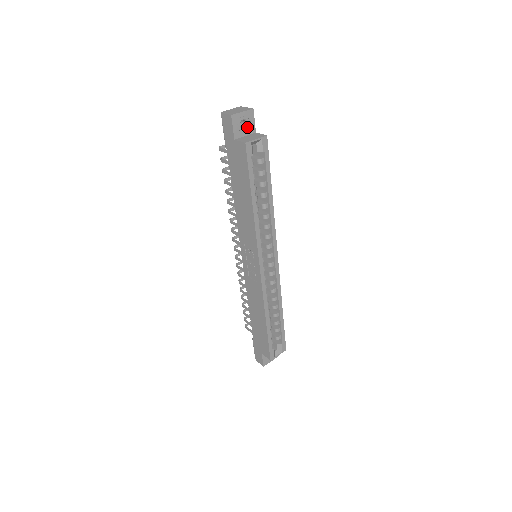
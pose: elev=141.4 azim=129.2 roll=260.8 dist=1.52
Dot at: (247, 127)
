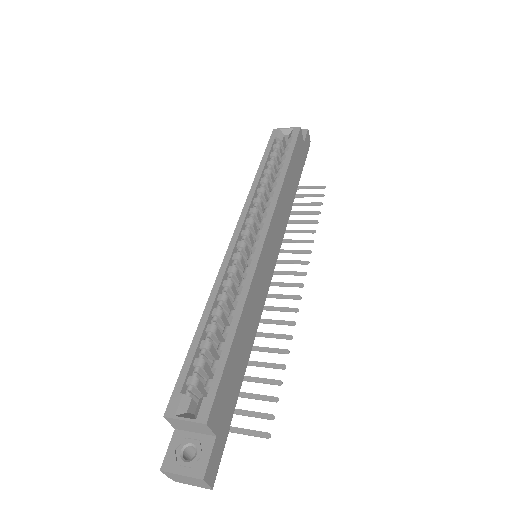
Dot at: occluded
